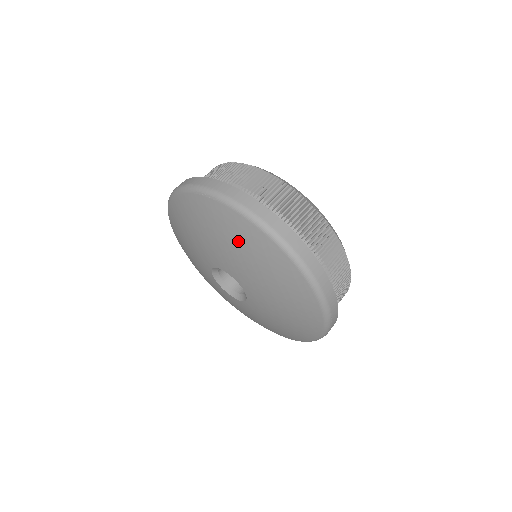
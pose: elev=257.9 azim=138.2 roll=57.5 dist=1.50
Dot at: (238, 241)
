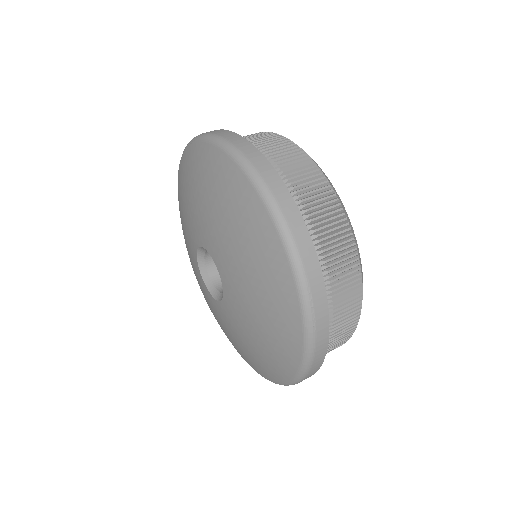
Dot at: (206, 182)
